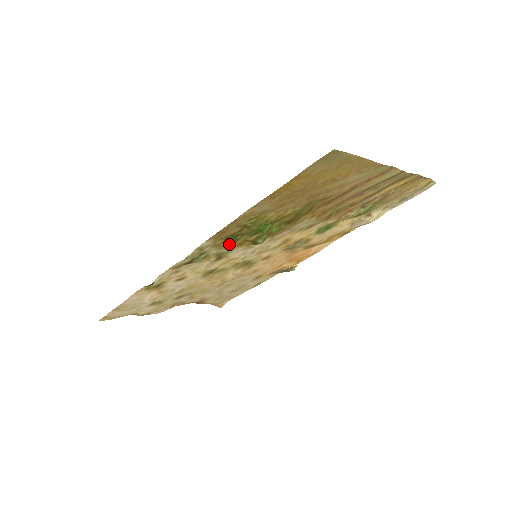
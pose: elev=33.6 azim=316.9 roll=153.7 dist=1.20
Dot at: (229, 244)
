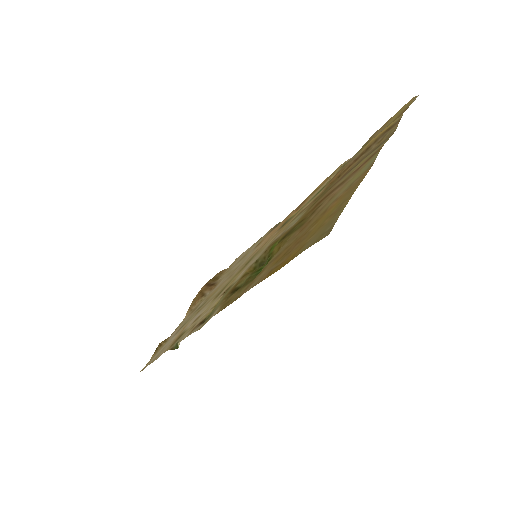
Dot at: (233, 288)
